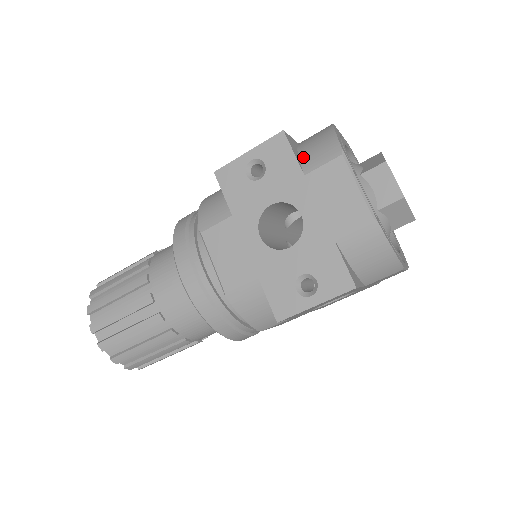
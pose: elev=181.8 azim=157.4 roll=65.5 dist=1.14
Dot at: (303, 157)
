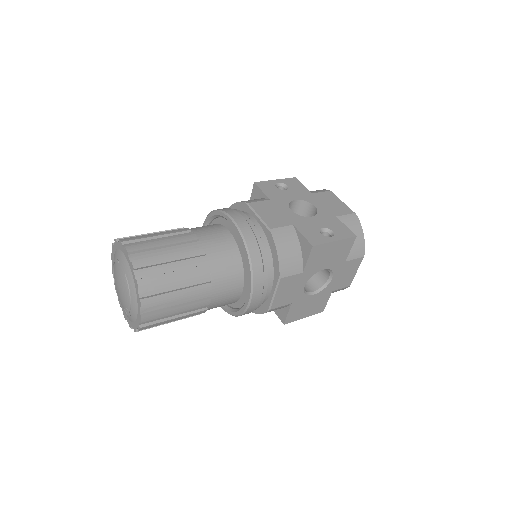
Dot at: occluded
